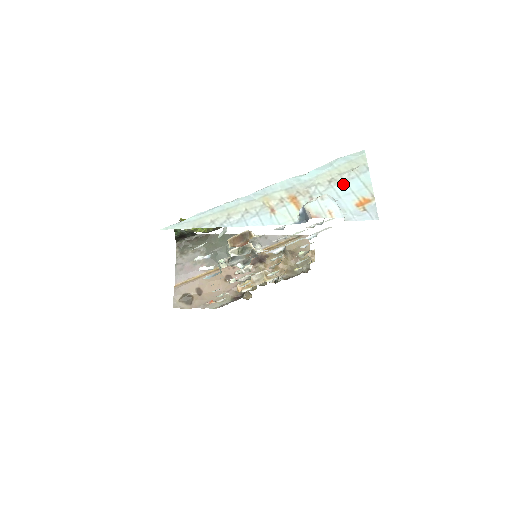
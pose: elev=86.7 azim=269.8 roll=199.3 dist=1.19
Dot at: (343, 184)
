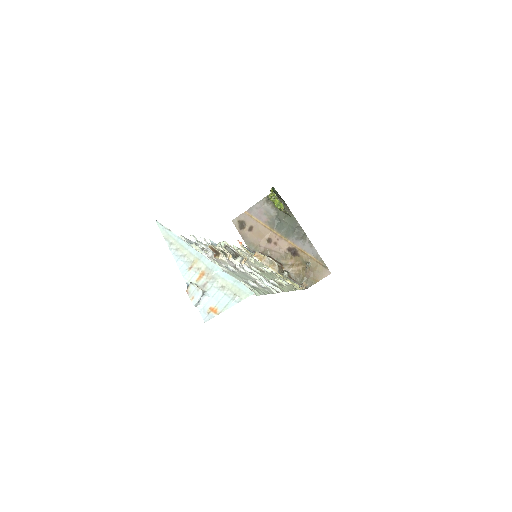
Dot at: (223, 294)
